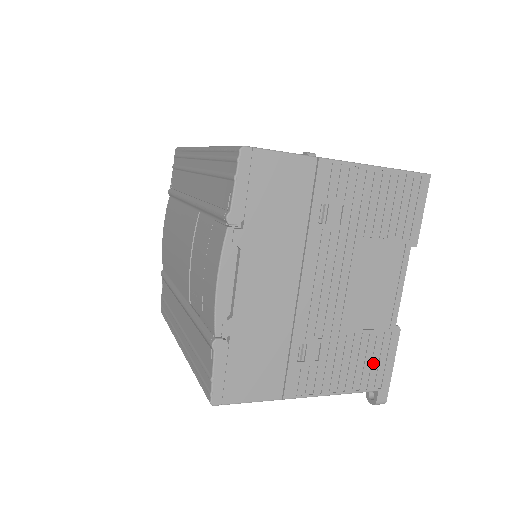
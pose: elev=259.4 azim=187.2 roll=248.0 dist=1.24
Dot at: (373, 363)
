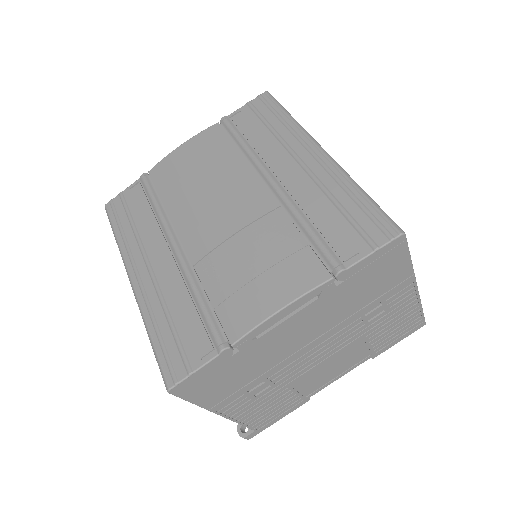
Dot at: (274, 413)
